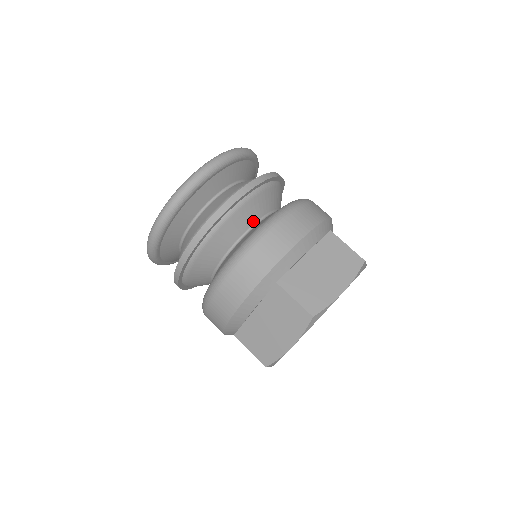
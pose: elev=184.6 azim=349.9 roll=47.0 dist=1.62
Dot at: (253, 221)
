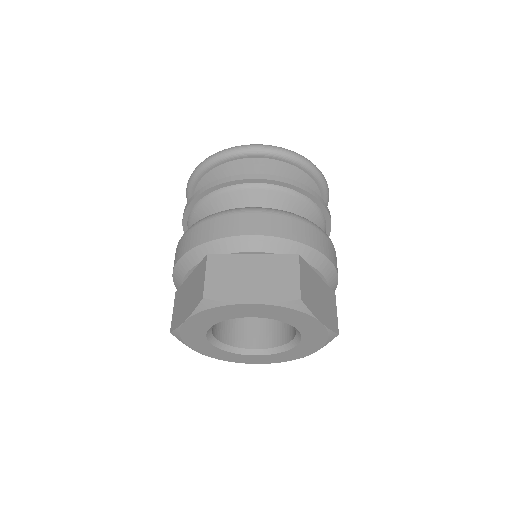
Dot at: occluded
